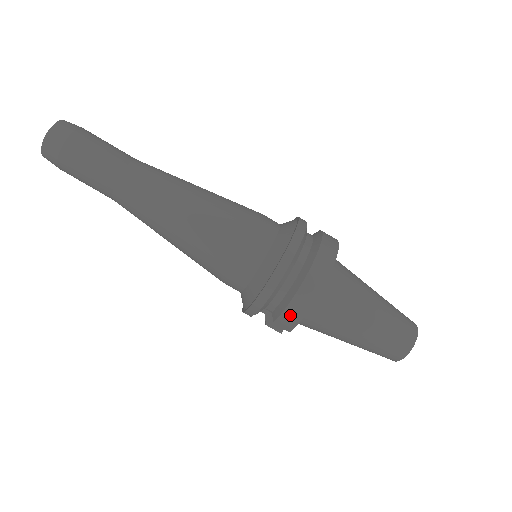
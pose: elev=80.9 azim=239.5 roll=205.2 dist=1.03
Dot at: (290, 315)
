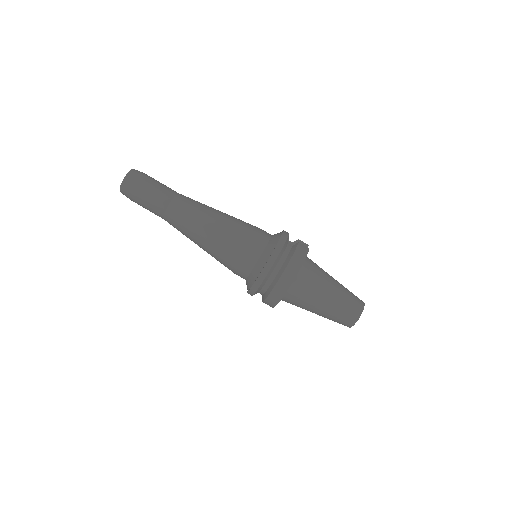
Dot at: (269, 303)
